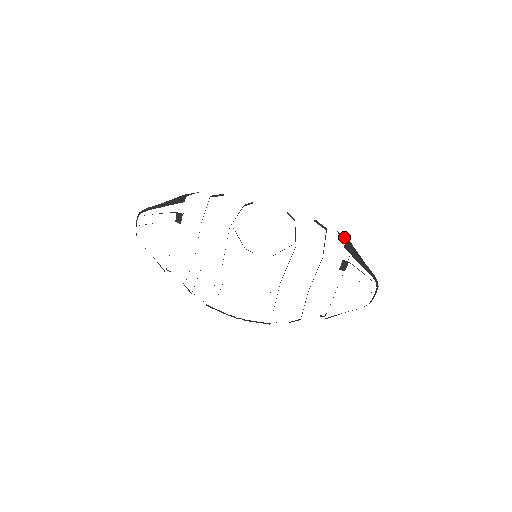
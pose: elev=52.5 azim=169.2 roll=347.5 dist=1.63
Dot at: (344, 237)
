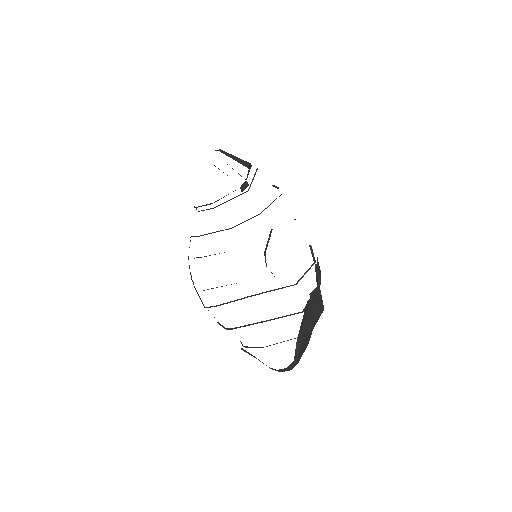
Dot at: (321, 298)
